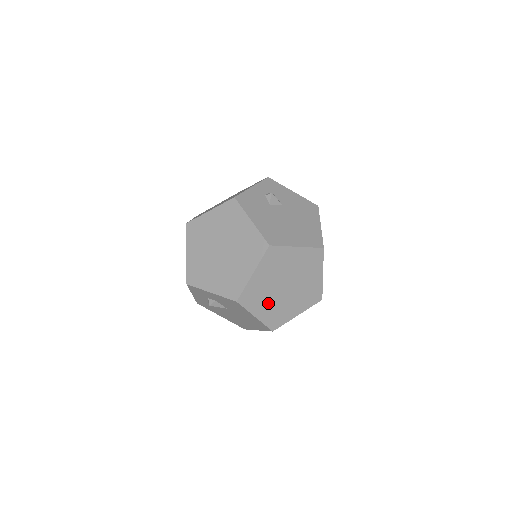
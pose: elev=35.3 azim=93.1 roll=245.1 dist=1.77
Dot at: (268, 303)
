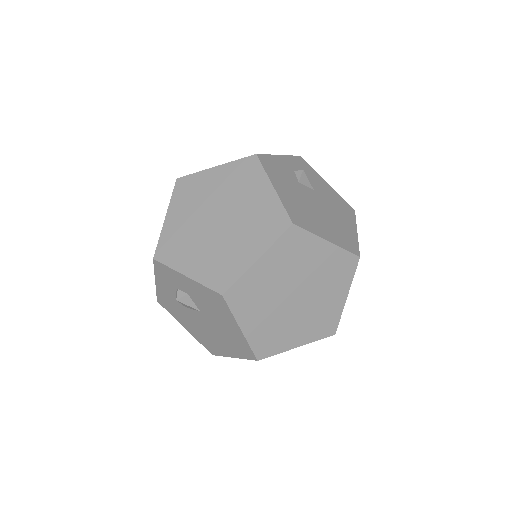
Dot at: (264, 314)
